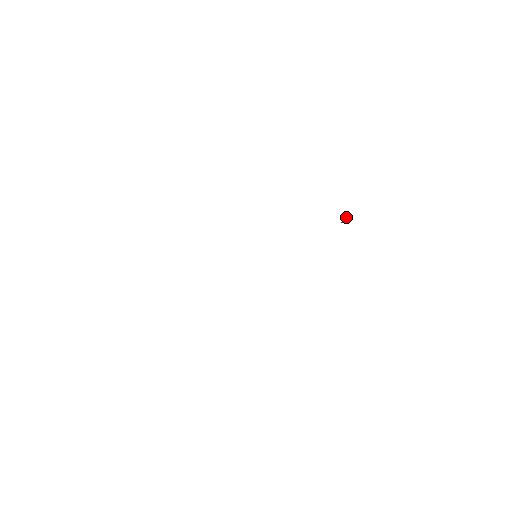
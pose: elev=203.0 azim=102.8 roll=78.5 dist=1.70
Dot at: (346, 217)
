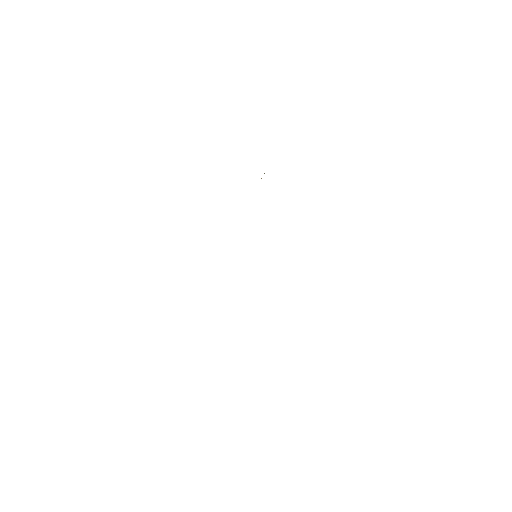
Dot at: occluded
